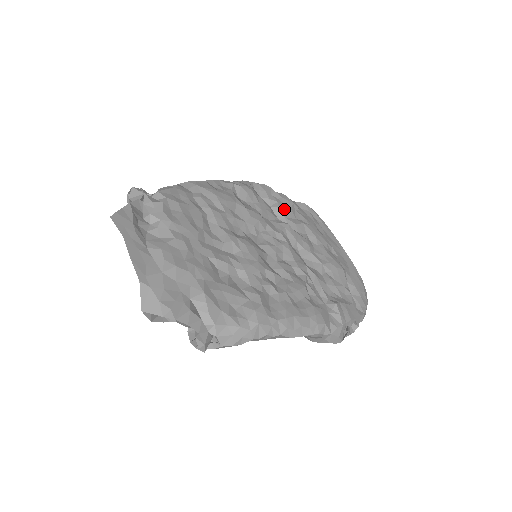
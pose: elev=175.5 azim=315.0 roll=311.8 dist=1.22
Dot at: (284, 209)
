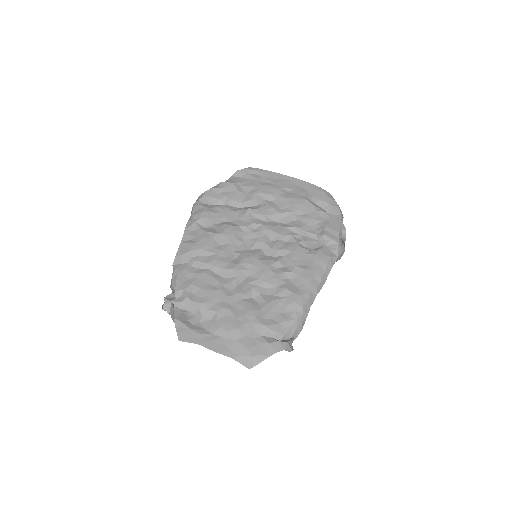
Dot at: (235, 197)
